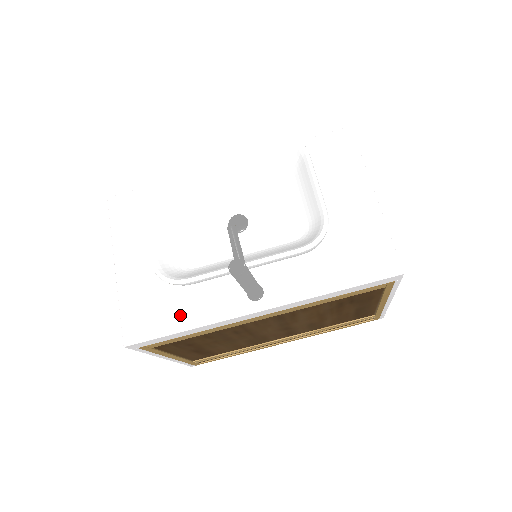
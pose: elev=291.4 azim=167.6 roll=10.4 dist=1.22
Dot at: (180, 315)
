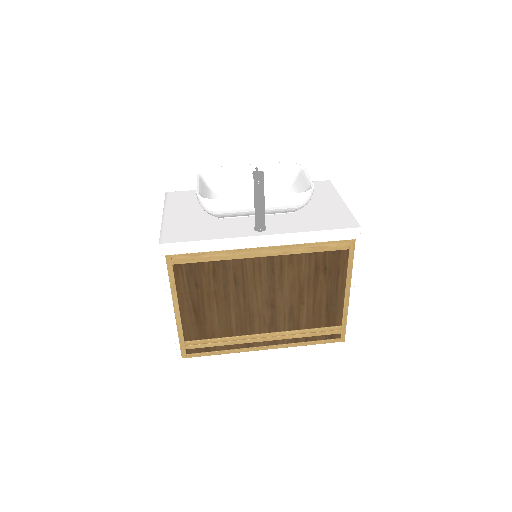
Dot at: (205, 234)
